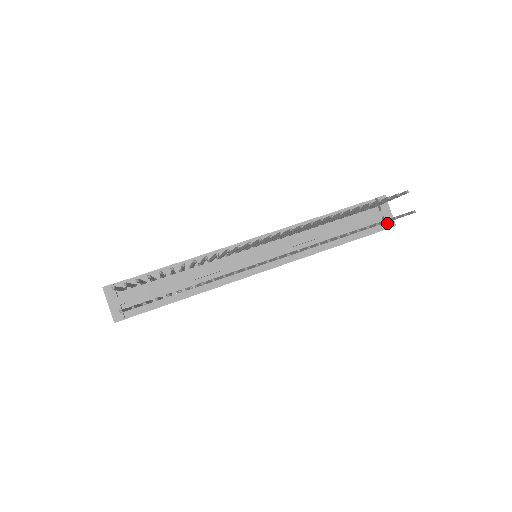
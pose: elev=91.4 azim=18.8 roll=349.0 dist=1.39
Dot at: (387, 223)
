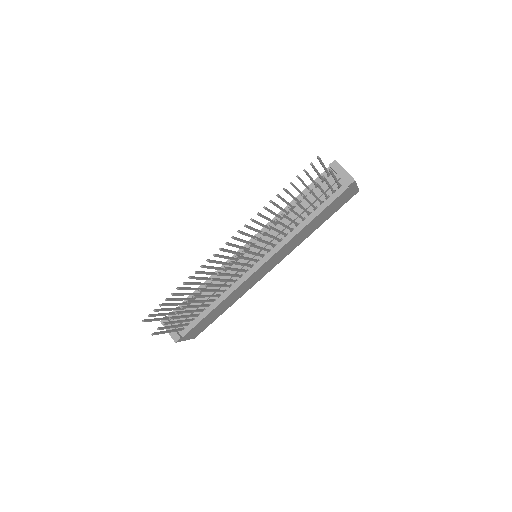
Dot at: (346, 182)
